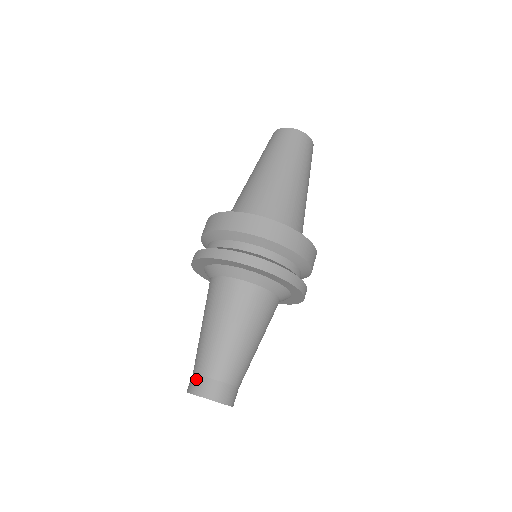
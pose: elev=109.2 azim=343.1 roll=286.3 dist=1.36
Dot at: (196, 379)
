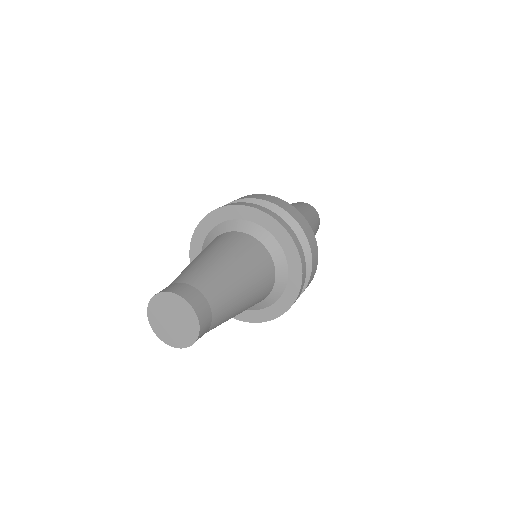
Dot at: (184, 285)
